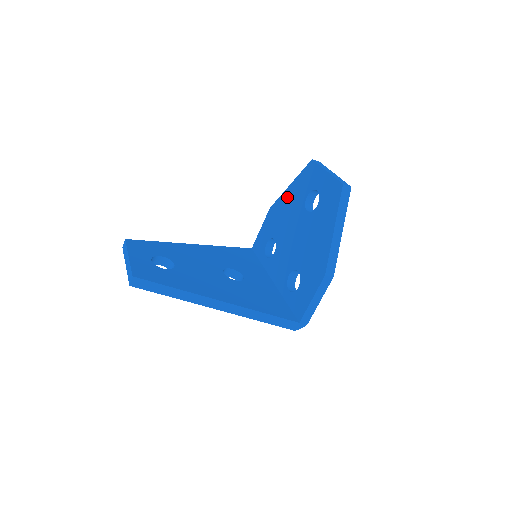
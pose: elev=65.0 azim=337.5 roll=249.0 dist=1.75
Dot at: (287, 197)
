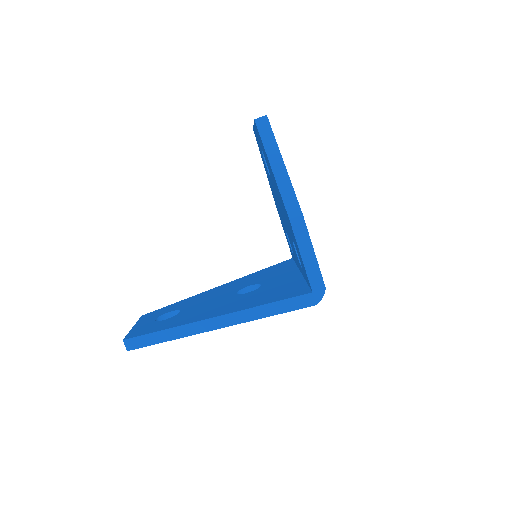
Dot at: (269, 182)
